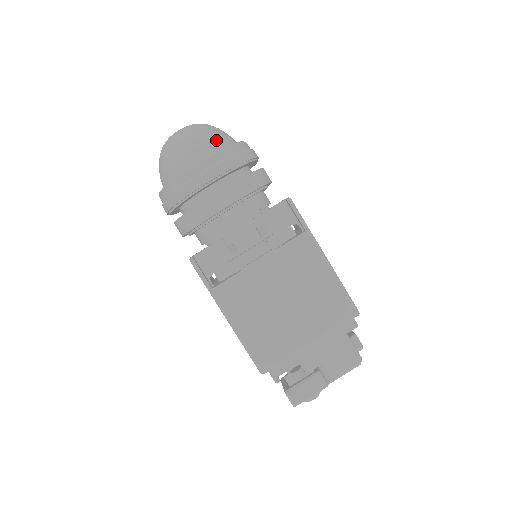
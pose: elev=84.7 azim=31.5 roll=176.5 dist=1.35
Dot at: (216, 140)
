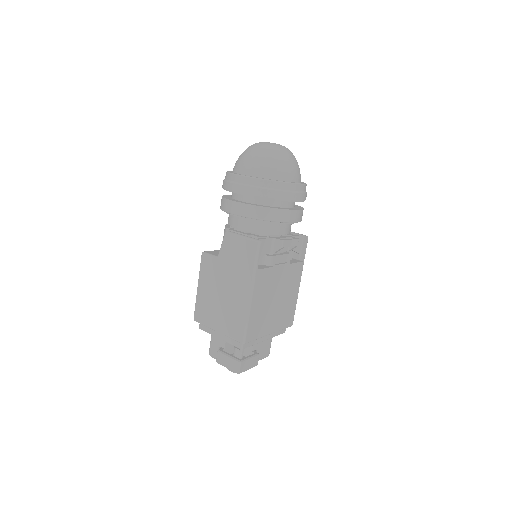
Dot at: occluded
